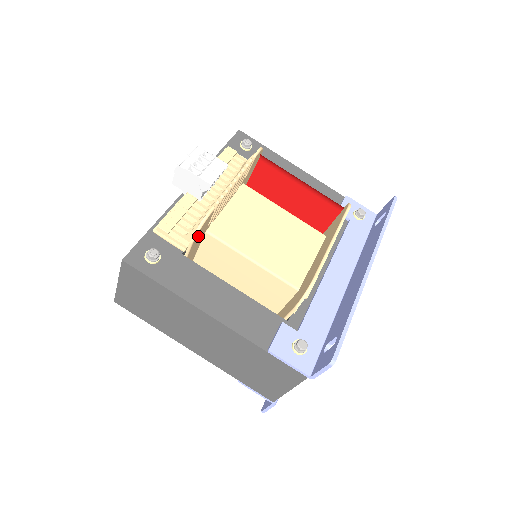
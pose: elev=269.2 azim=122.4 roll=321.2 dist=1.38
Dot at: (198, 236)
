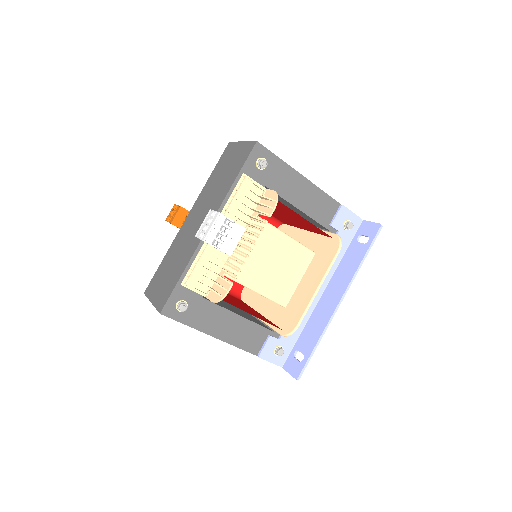
Dot at: (217, 294)
